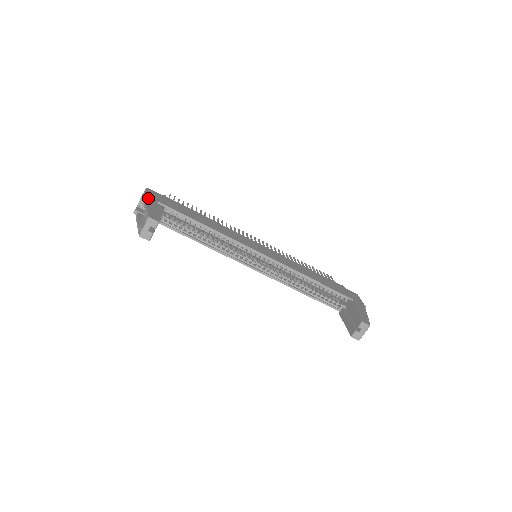
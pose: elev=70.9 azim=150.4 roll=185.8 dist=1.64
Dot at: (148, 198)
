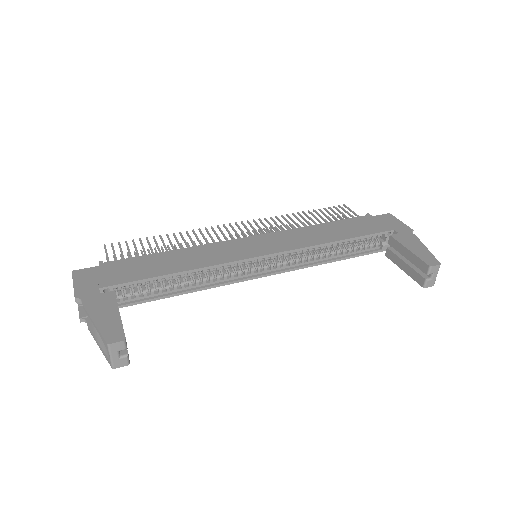
Dot at: (85, 296)
